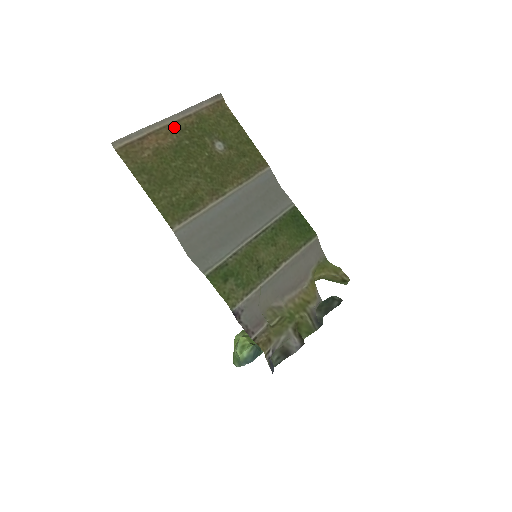
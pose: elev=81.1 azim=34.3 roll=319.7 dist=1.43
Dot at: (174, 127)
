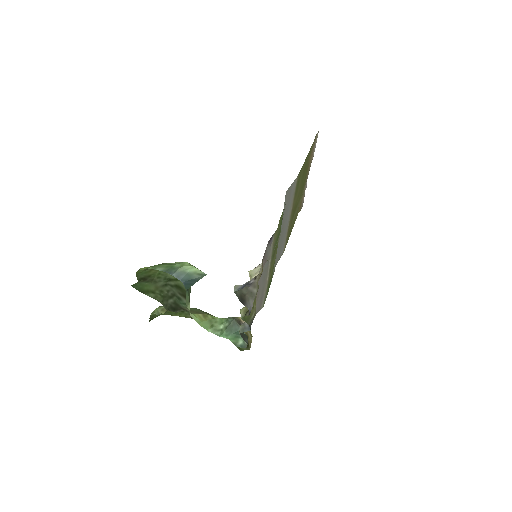
Dot at: occluded
